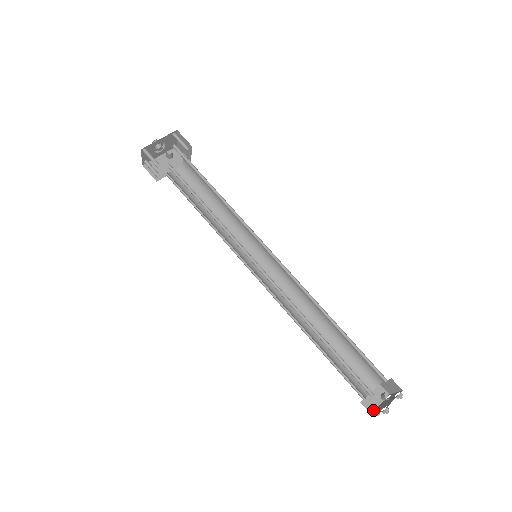
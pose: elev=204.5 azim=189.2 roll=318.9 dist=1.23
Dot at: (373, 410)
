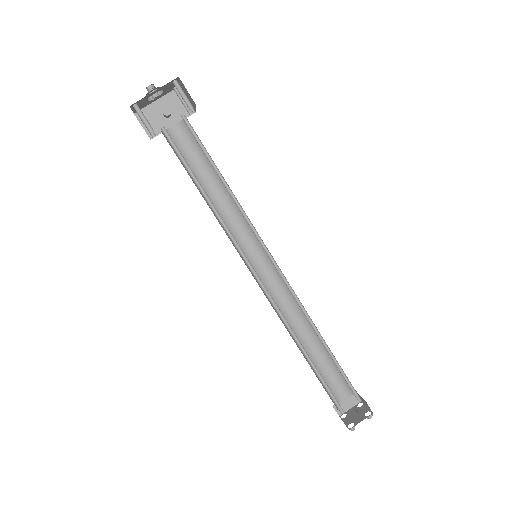
Dot at: occluded
